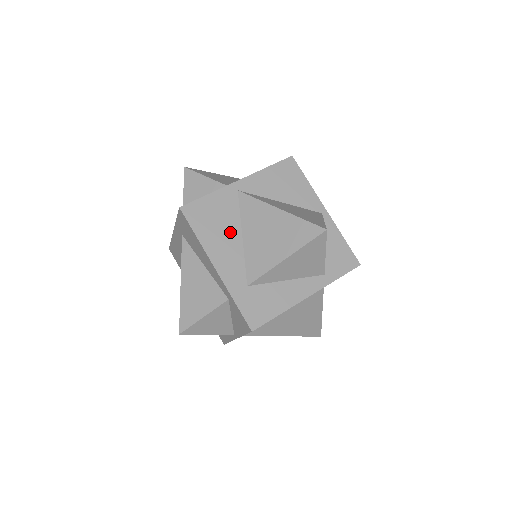
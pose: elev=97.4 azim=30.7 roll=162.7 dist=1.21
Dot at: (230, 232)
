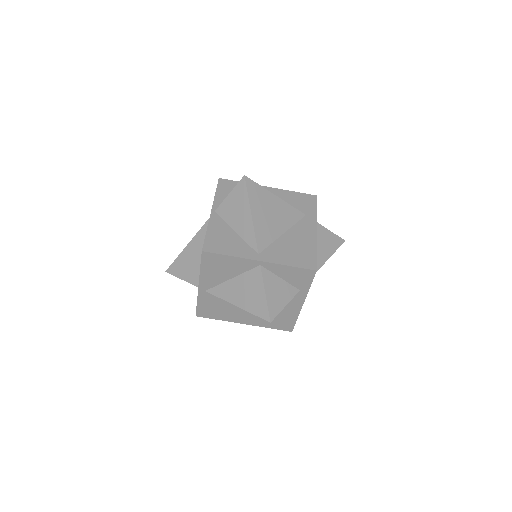
Dot at: (229, 309)
